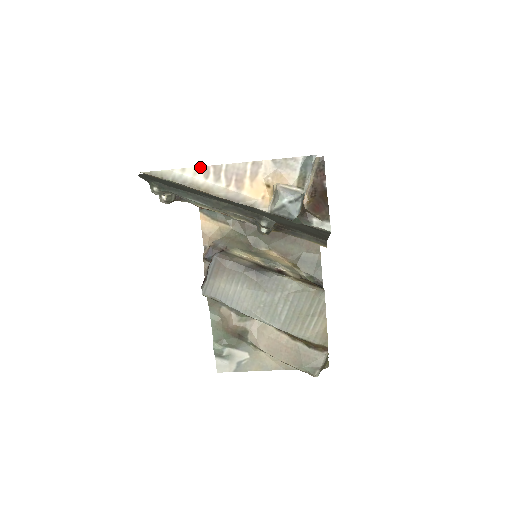
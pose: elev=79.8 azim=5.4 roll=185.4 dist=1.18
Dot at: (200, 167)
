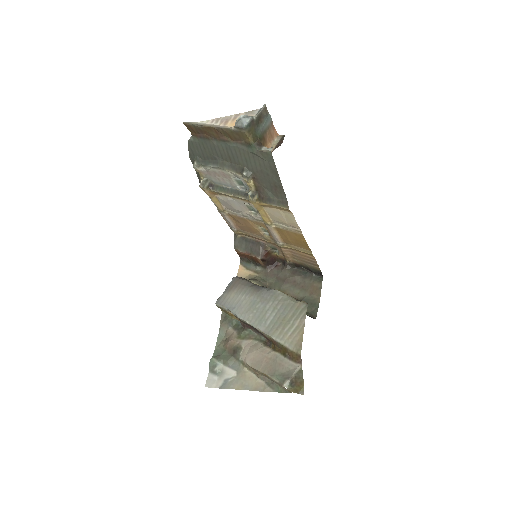
Dot at: (211, 120)
